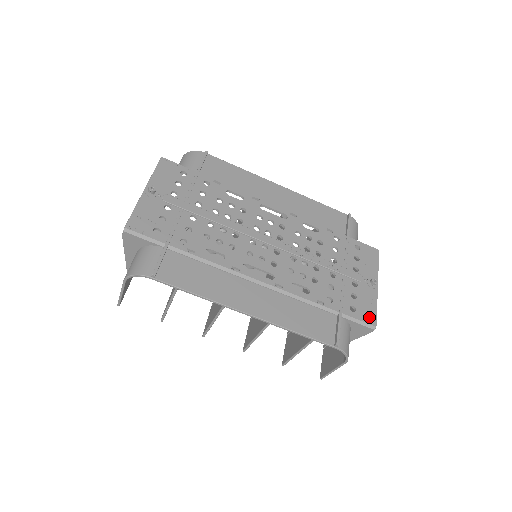
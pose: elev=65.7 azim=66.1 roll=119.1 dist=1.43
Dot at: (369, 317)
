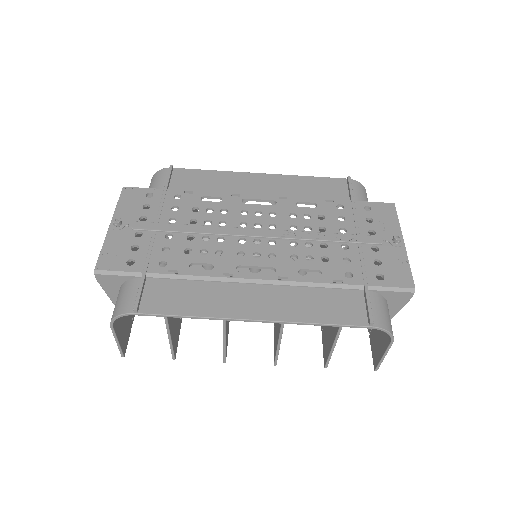
Dot at: (403, 280)
